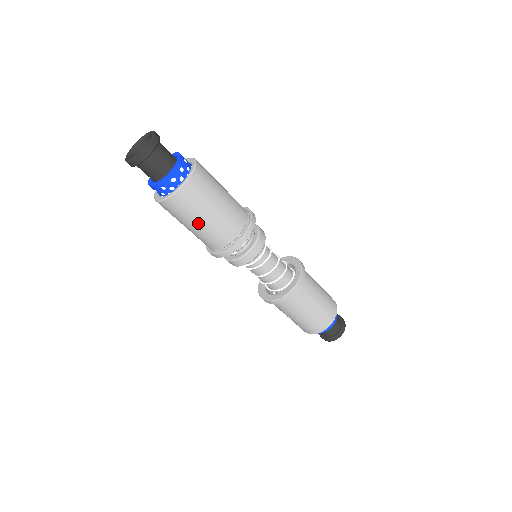
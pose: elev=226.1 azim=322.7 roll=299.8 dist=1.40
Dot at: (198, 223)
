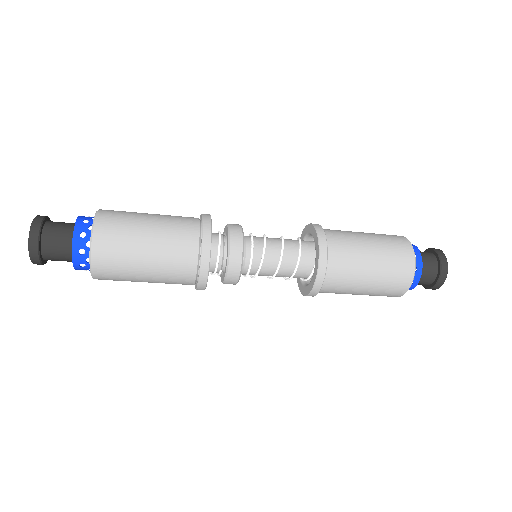
Dot at: (144, 274)
